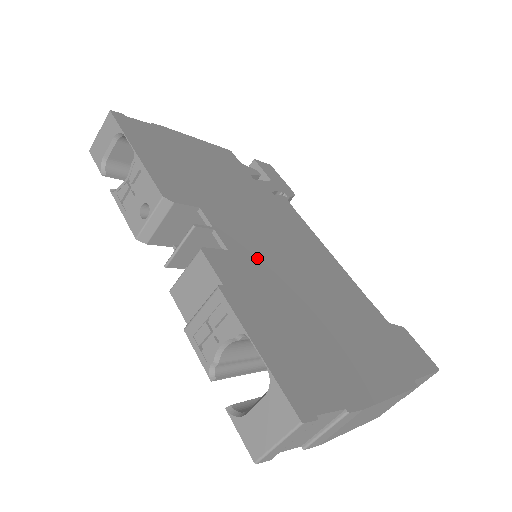
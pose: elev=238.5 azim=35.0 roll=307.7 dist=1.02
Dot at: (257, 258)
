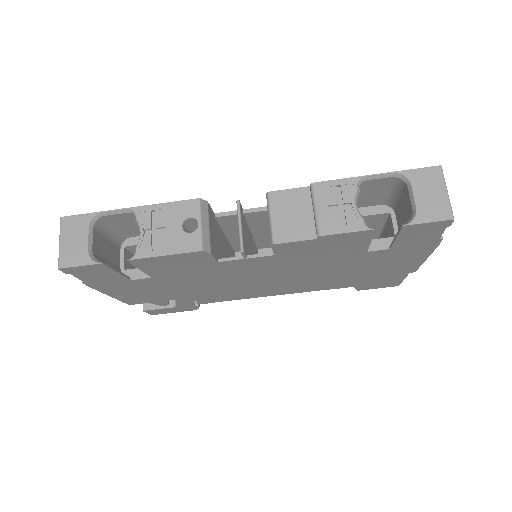
Dot at: occluded
